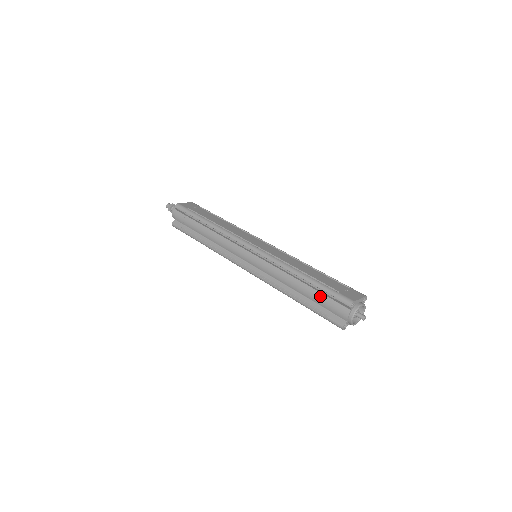
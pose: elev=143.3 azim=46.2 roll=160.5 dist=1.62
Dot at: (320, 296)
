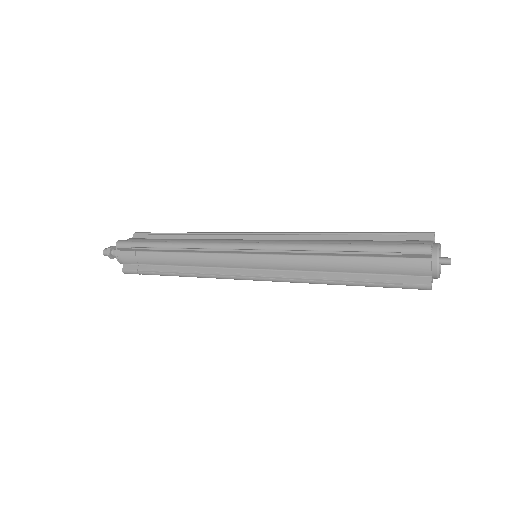
Dot at: (380, 240)
